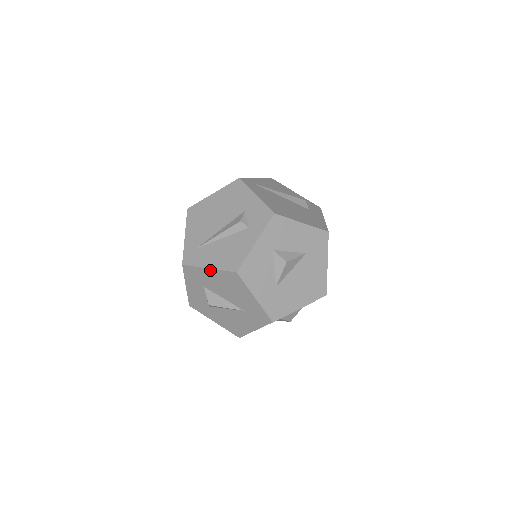
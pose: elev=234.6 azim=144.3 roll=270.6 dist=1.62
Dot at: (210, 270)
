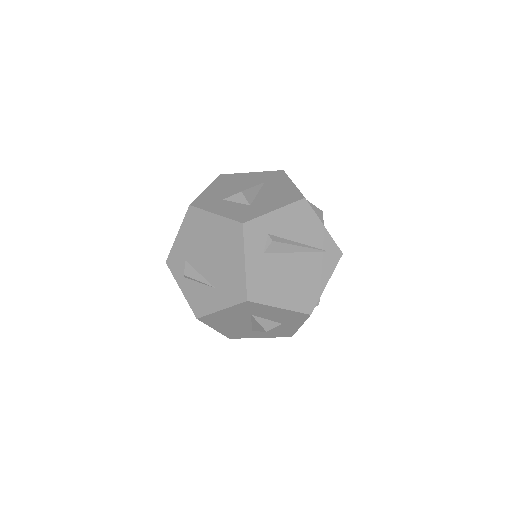
Dot at: (208, 189)
